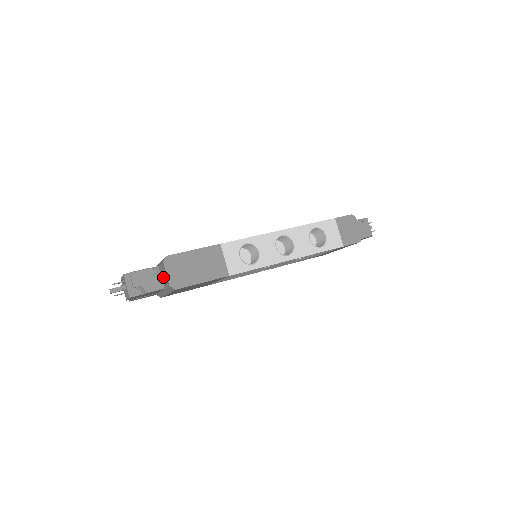
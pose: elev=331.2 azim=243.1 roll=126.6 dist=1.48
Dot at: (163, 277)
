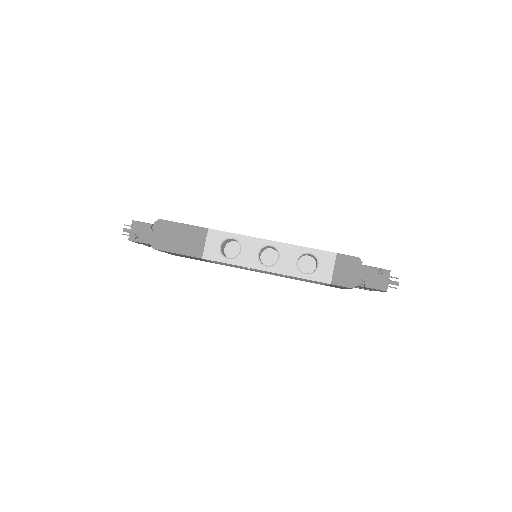
Dot at: occluded
